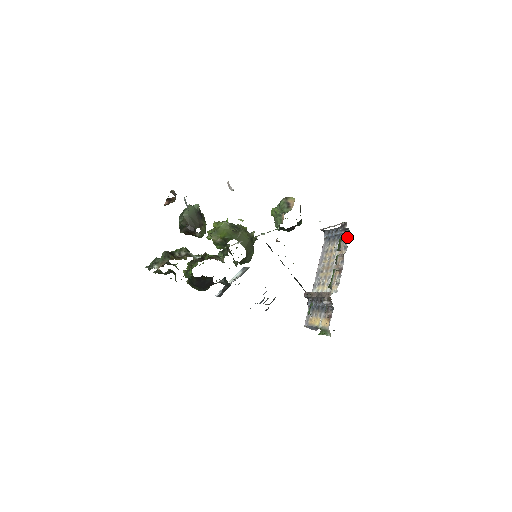
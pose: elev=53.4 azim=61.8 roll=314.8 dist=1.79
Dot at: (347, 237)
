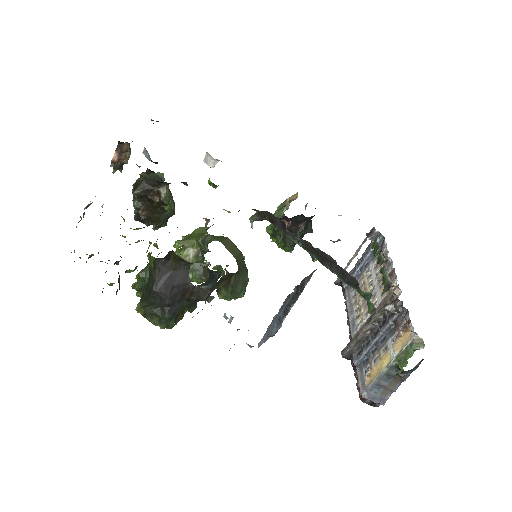
Dot at: (381, 246)
